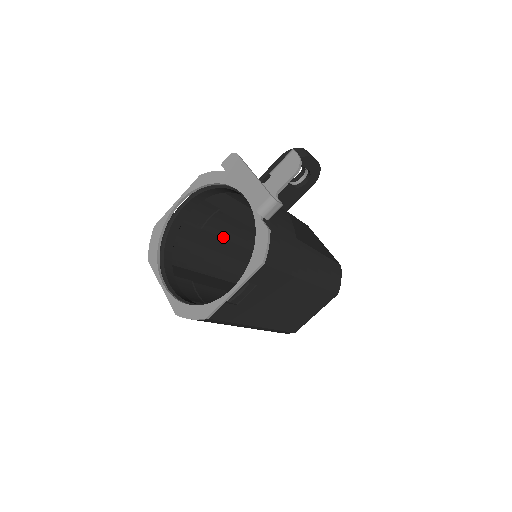
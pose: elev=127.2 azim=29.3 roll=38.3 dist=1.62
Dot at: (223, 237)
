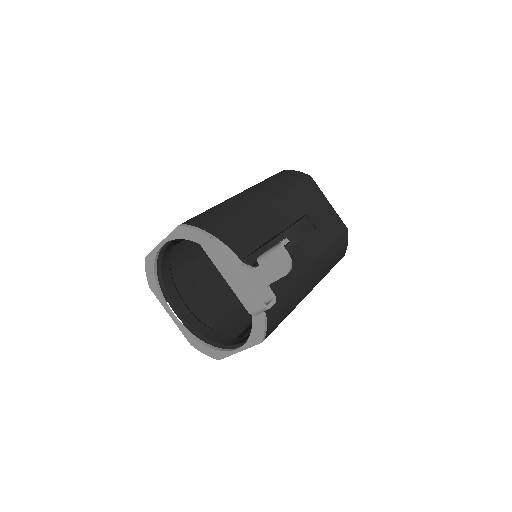
Dot at: occluded
